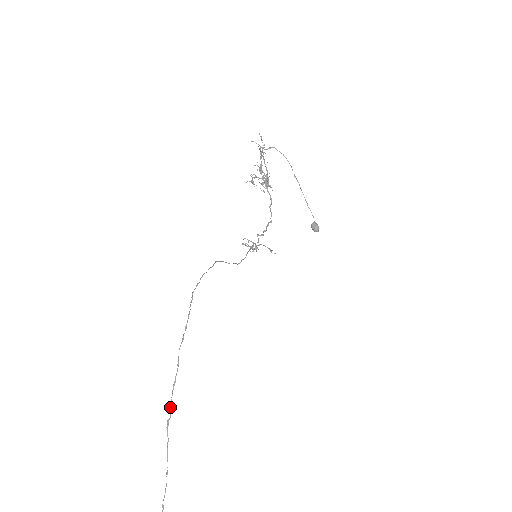
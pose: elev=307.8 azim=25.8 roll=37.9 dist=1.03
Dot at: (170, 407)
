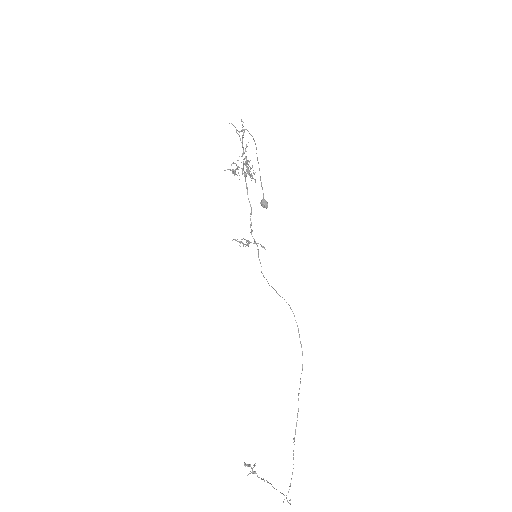
Dot at: occluded
